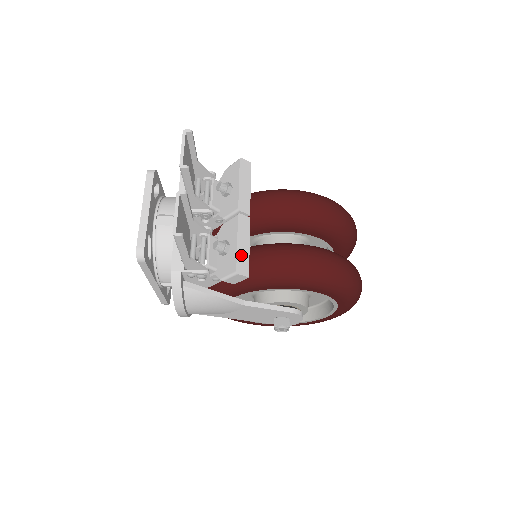
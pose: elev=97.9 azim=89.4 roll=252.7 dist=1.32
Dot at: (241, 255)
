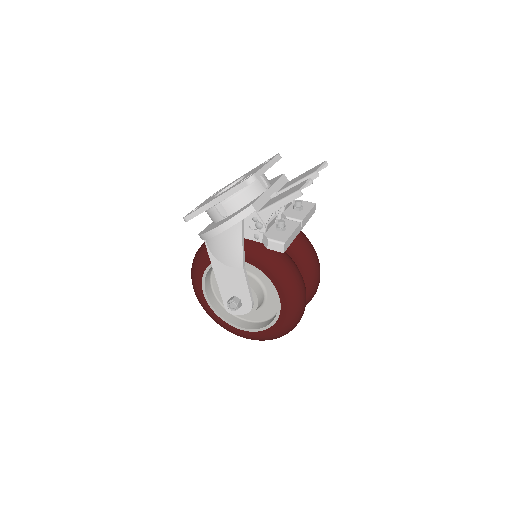
Dot at: (290, 239)
